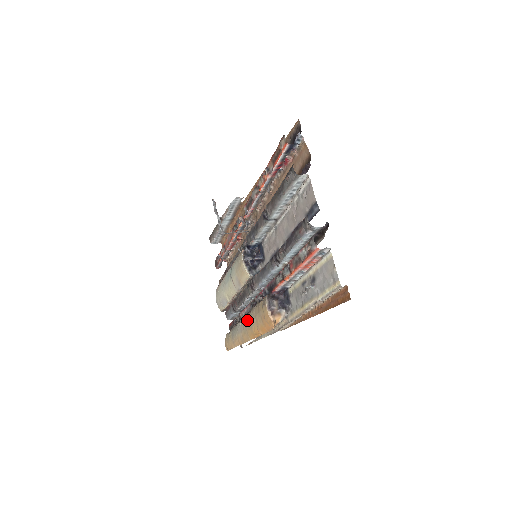
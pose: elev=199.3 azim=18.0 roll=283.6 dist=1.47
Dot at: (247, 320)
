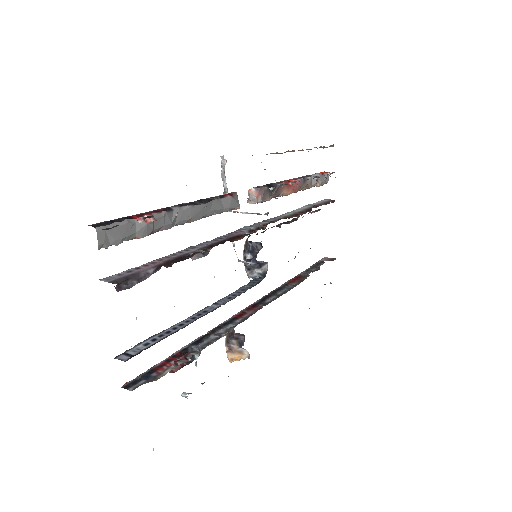
Dot at: occluded
